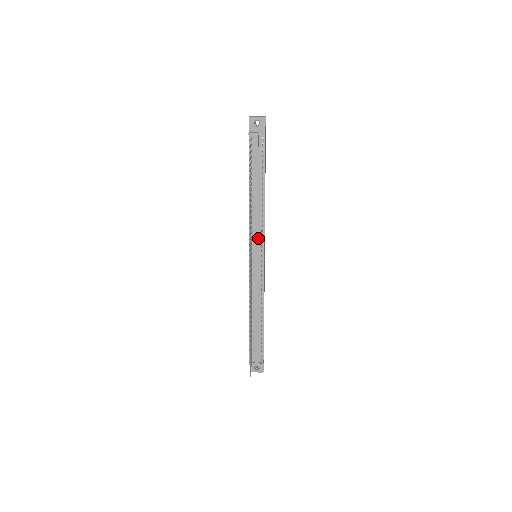
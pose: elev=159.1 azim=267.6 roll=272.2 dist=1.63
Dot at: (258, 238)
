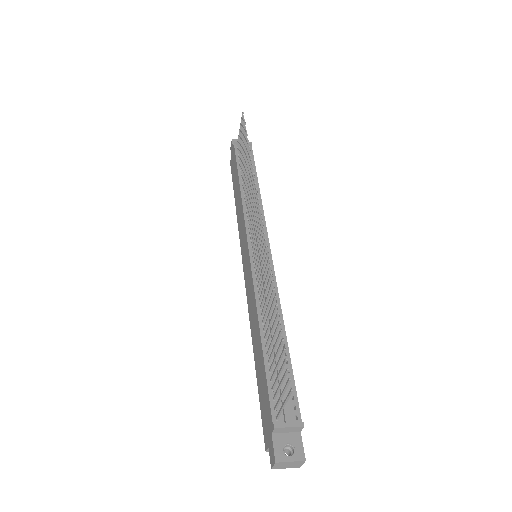
Dot at: occluded
